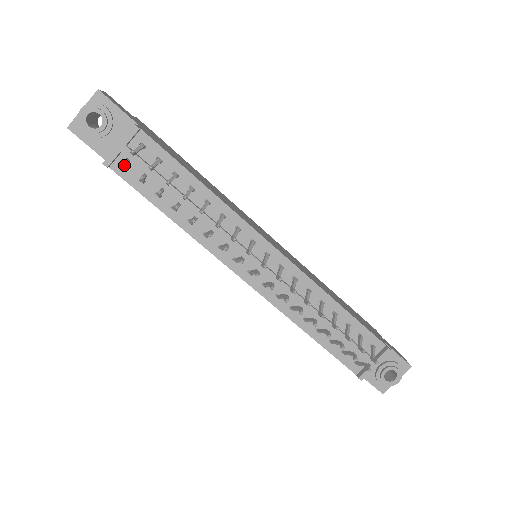
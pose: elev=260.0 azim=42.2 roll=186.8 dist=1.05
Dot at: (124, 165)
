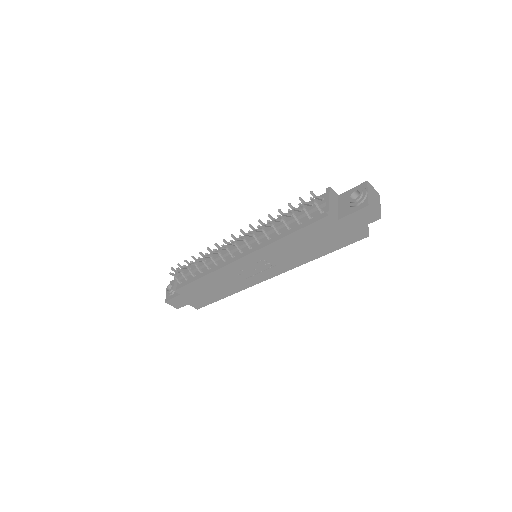
Dot at: (178, 281)
